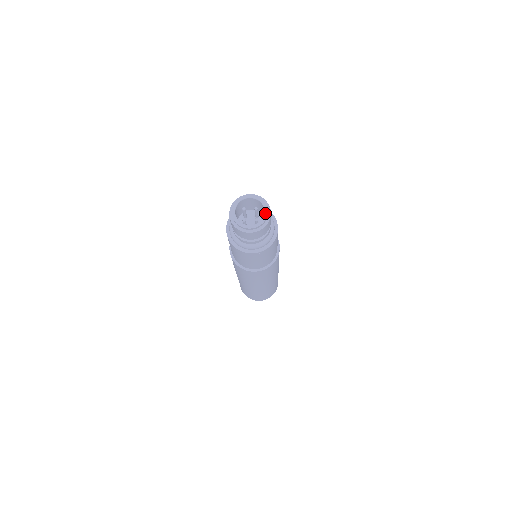
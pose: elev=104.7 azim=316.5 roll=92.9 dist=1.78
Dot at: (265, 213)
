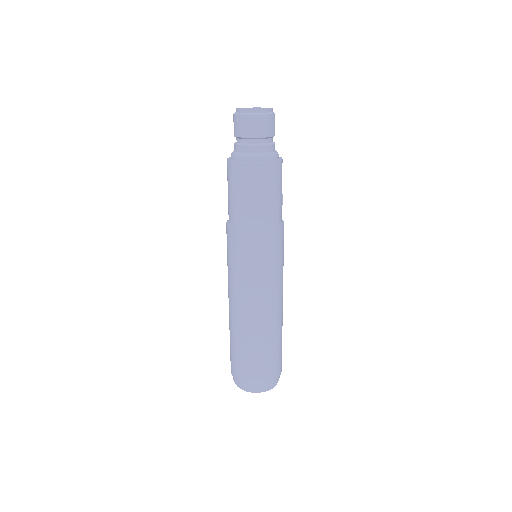
Dot at: occluded
